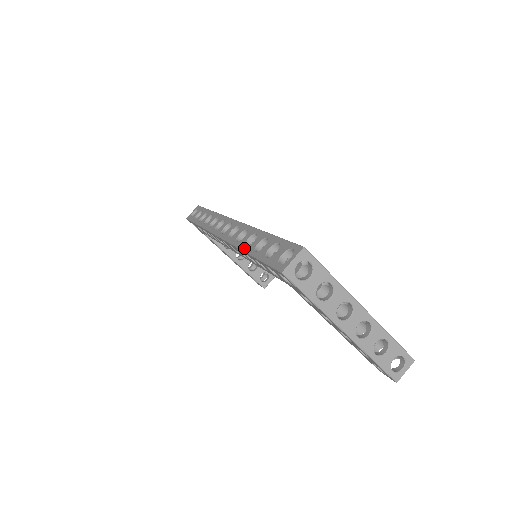
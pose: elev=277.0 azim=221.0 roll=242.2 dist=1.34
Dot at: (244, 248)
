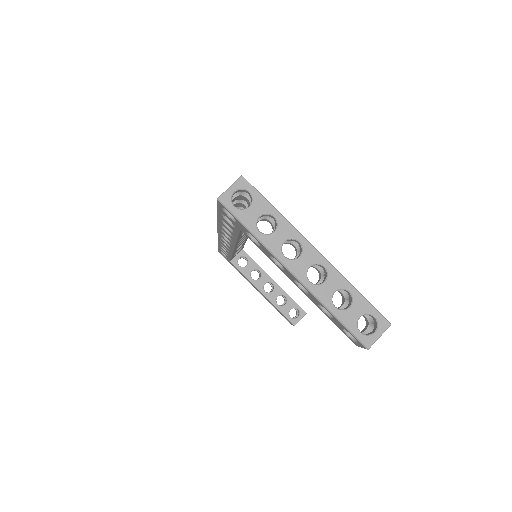
Dot at: occluded
